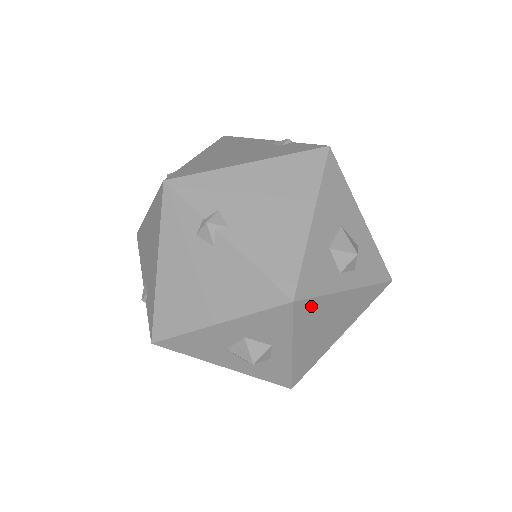
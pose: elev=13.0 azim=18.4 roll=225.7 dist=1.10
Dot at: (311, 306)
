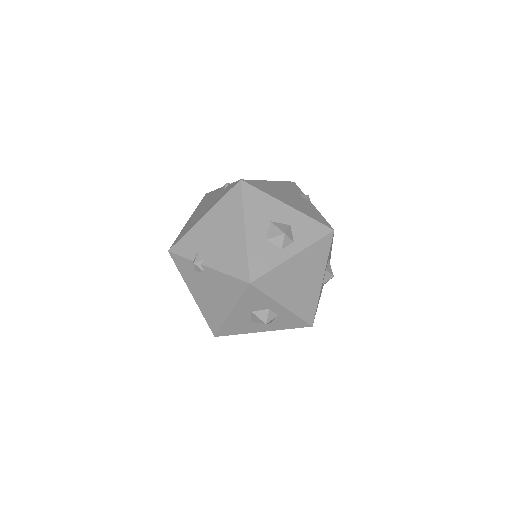
Dot at: (269, 279)
